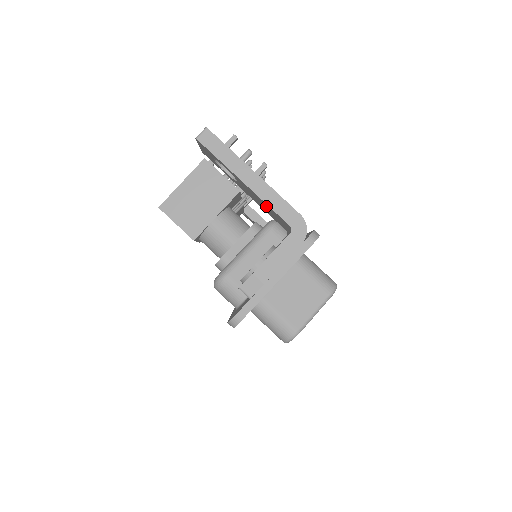
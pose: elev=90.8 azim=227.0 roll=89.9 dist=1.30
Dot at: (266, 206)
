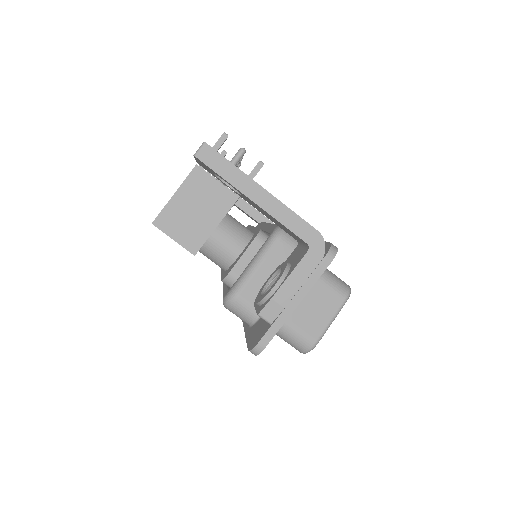
Dot at: (277, 222)
